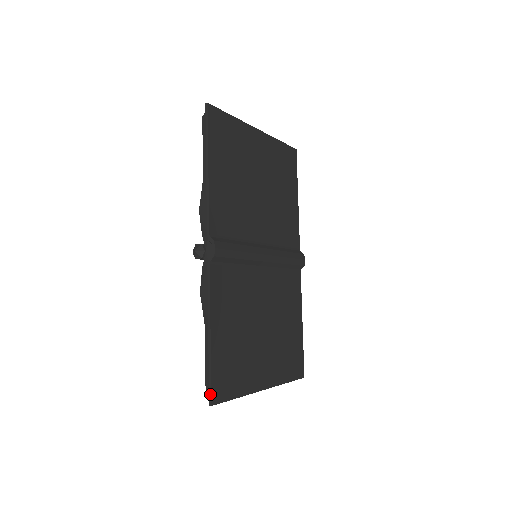
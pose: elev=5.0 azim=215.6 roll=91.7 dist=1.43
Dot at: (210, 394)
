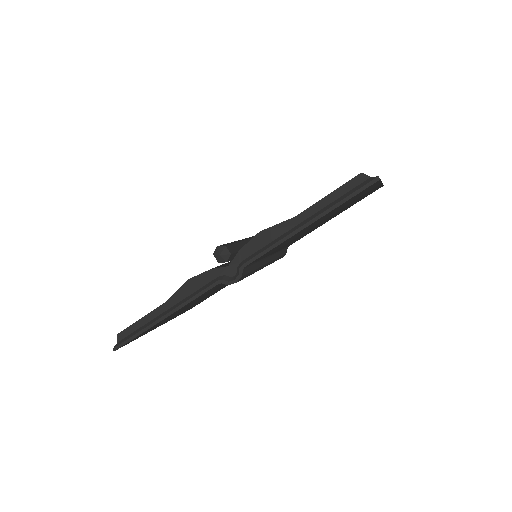
Dot at: (121, 345)
